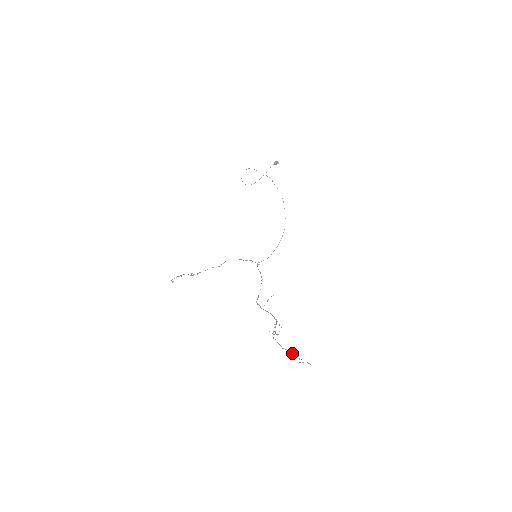
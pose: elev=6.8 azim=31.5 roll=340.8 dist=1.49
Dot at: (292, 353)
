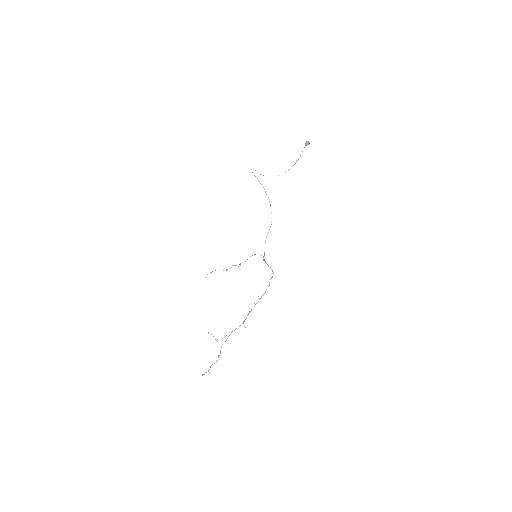
Dot at: occluded
